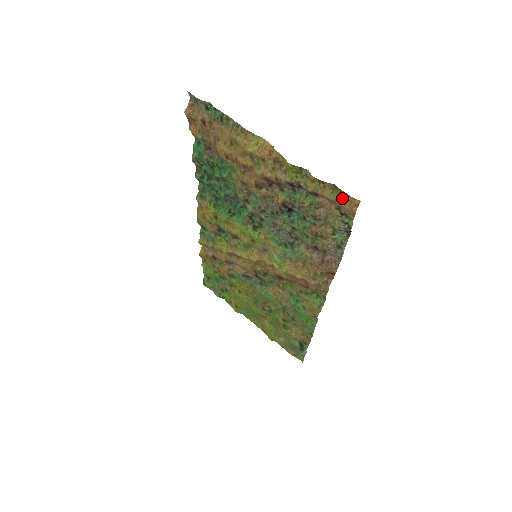
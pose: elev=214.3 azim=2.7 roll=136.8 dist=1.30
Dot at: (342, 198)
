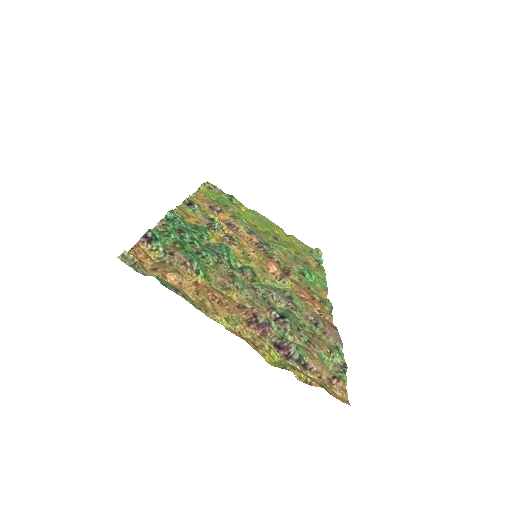
Dot at: (332, 393)
